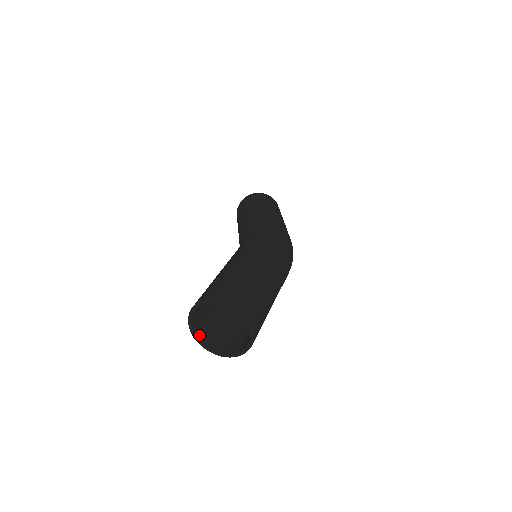
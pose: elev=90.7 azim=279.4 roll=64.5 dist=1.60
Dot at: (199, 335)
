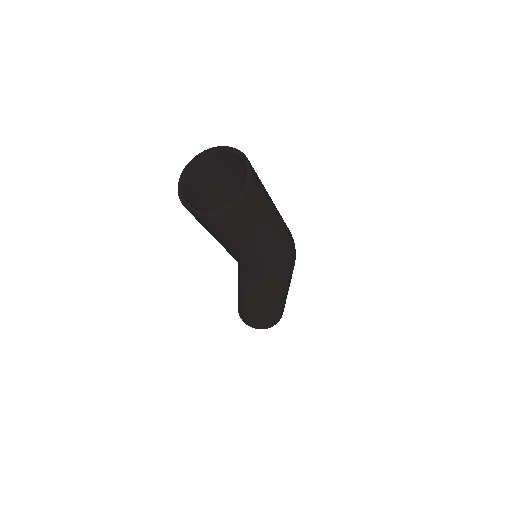
Dot at: (192, 208)
